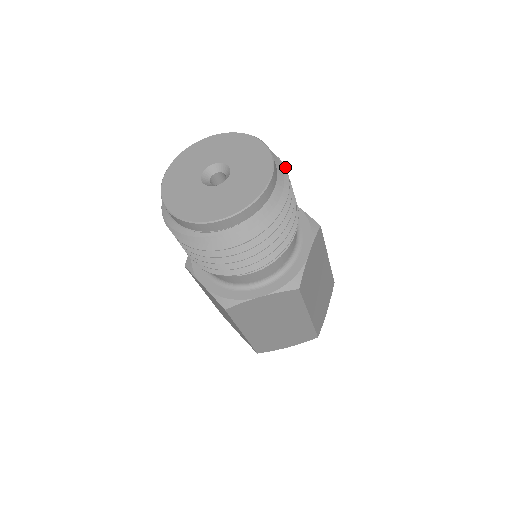
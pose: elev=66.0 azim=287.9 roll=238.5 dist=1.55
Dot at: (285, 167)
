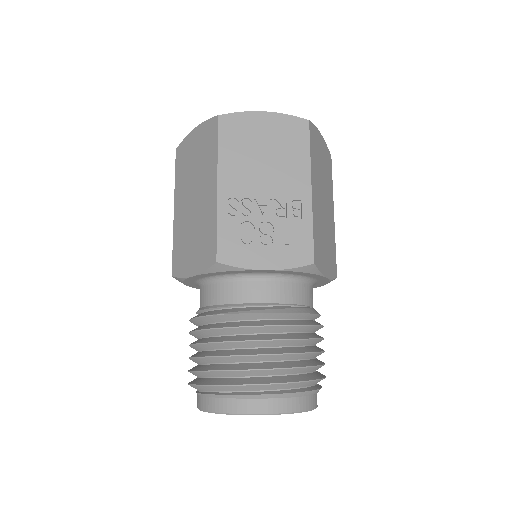
Dot at: occluded
